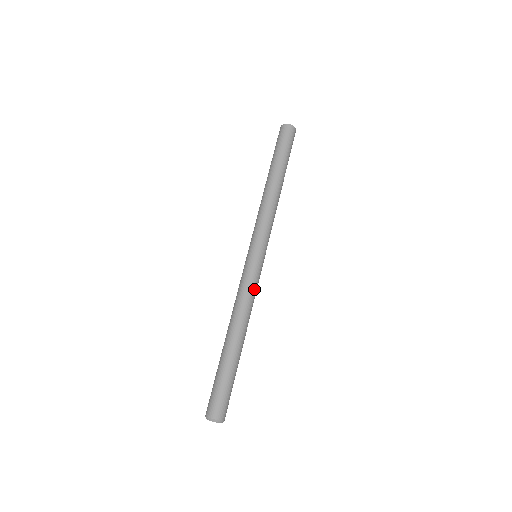
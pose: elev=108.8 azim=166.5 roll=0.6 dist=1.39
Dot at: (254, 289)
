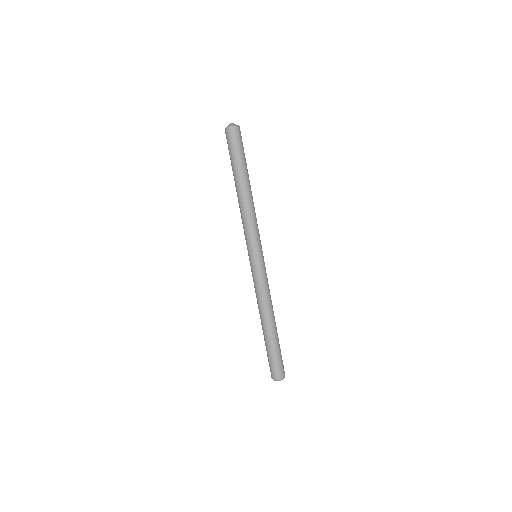
Dot at: (262, 285)
